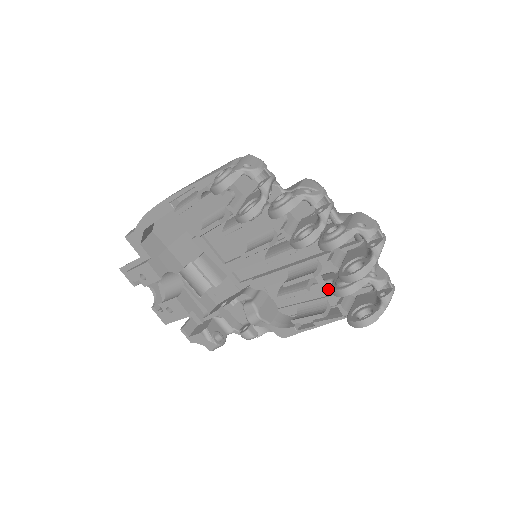
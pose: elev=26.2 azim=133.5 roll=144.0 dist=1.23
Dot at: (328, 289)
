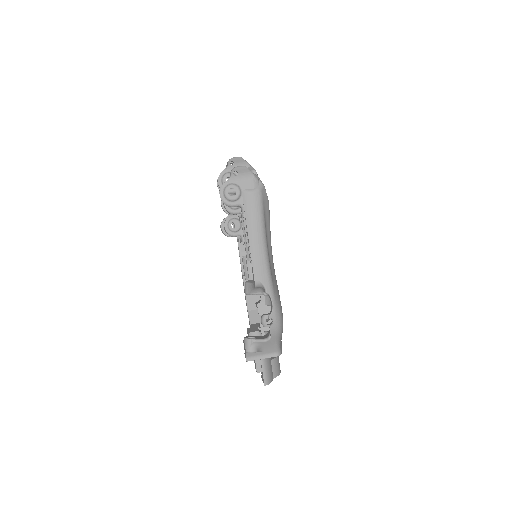
Dot at: occluded
